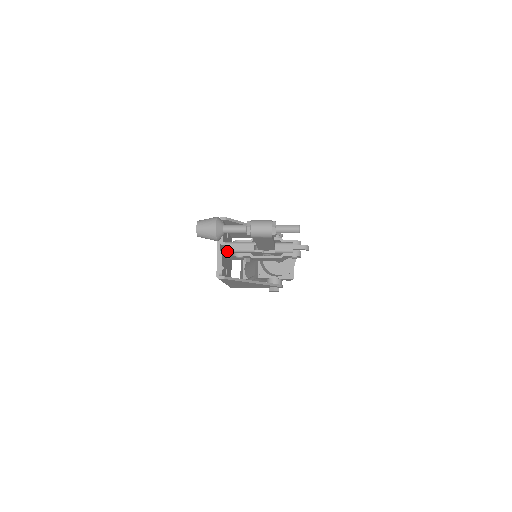
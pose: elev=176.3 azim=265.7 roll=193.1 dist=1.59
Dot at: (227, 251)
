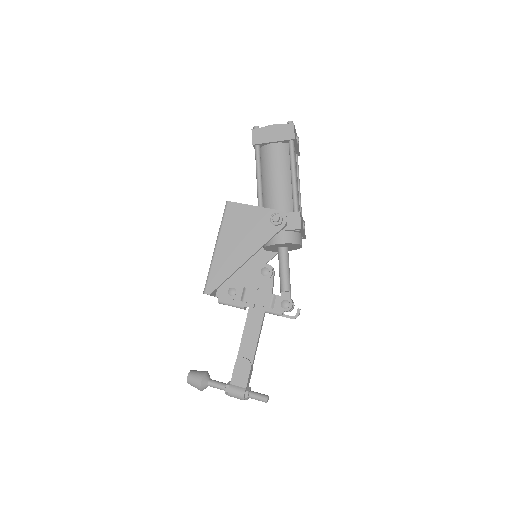
Dot at: occluded
